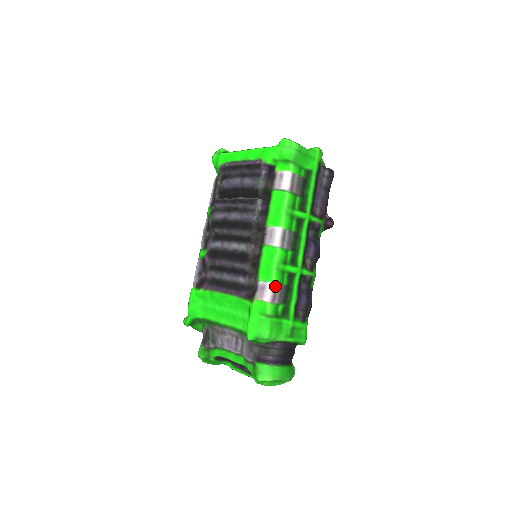
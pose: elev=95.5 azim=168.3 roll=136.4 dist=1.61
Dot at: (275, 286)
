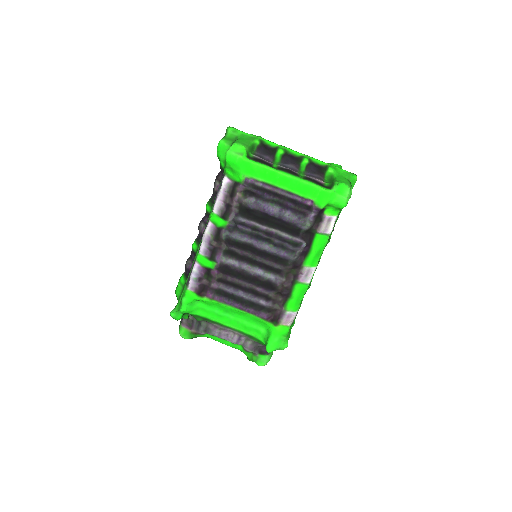
Dot at: occluded
